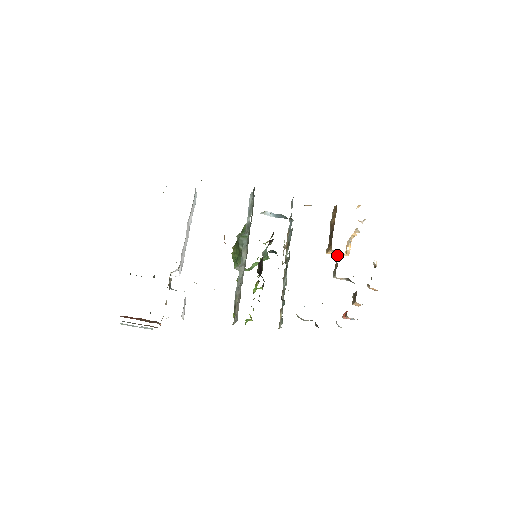
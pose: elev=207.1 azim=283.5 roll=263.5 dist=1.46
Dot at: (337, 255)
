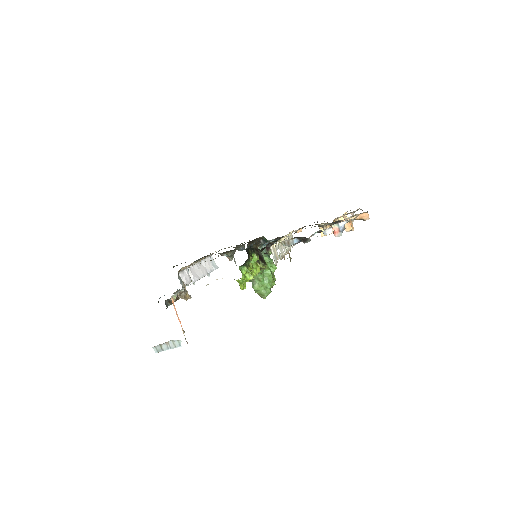
Dot at: occluded
